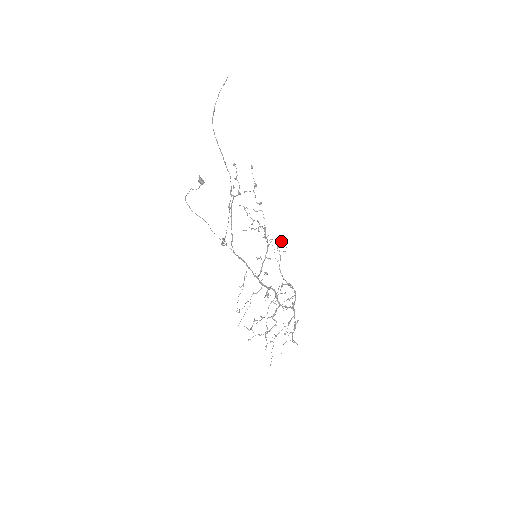
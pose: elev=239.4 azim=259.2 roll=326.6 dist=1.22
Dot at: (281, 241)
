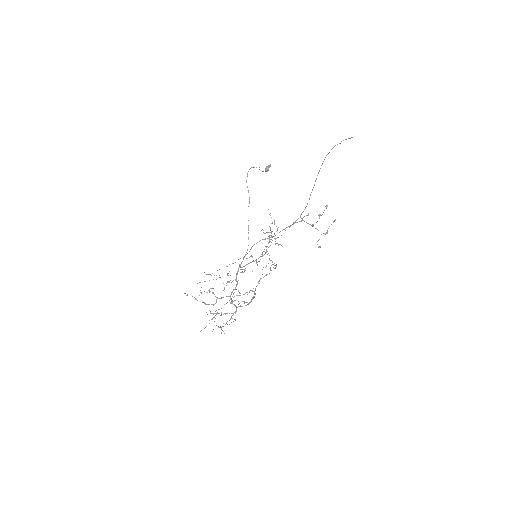
Dot at: occluded
